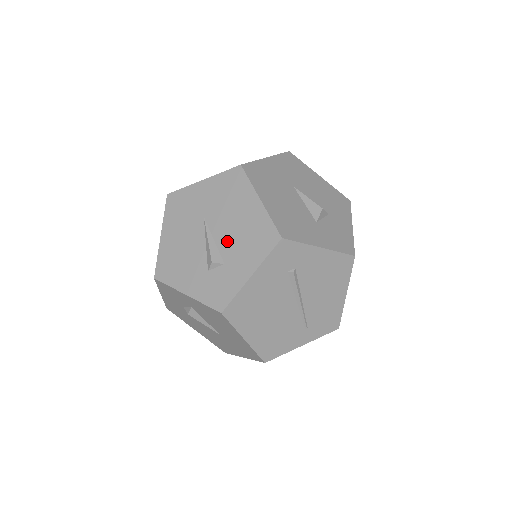
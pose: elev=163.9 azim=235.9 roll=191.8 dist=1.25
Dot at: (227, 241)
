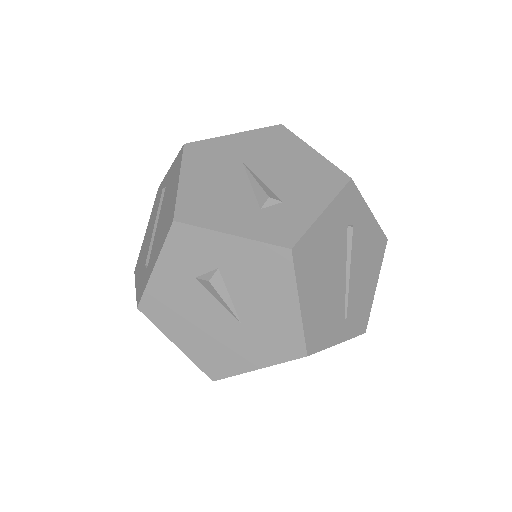
Dot at: (281, 182)
